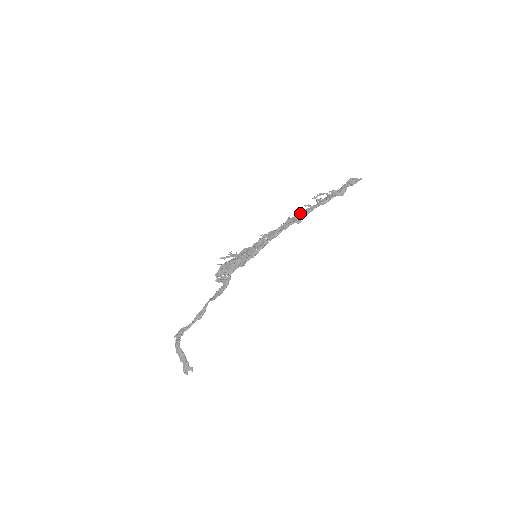
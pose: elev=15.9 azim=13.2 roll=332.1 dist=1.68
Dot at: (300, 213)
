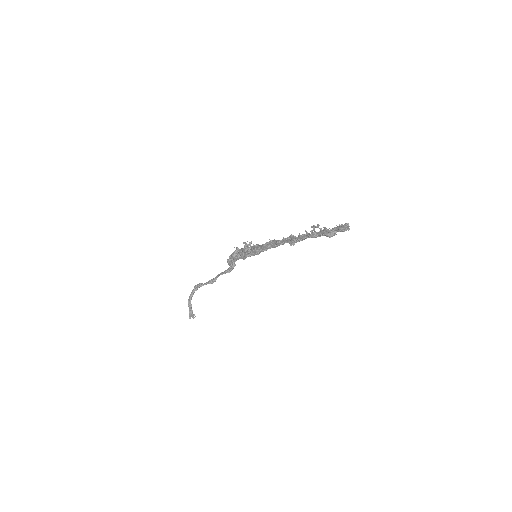
Dot at: (298, 235)
